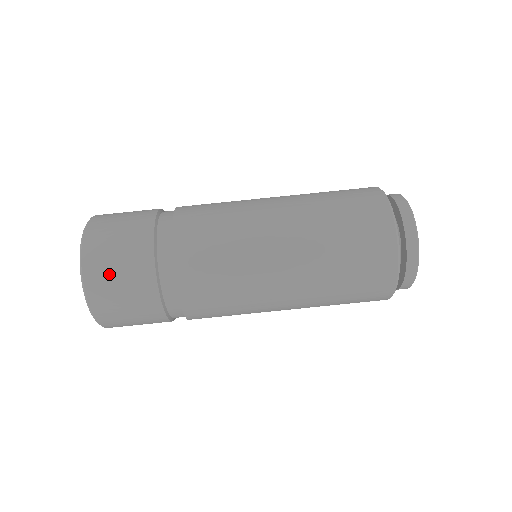
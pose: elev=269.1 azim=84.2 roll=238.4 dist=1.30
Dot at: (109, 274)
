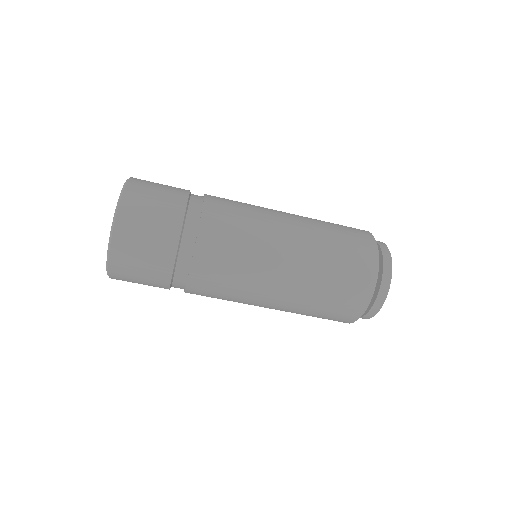
Dot at: (131, 281)
